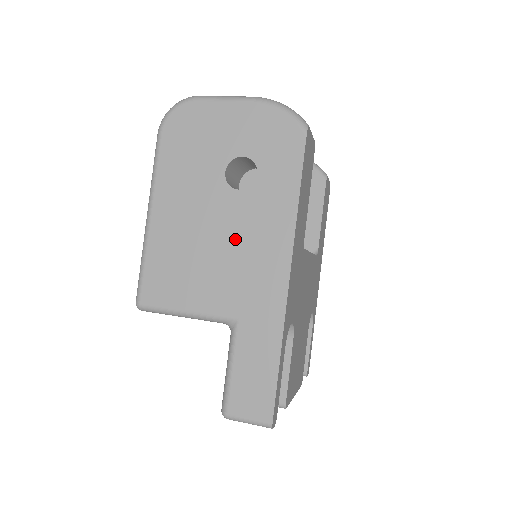
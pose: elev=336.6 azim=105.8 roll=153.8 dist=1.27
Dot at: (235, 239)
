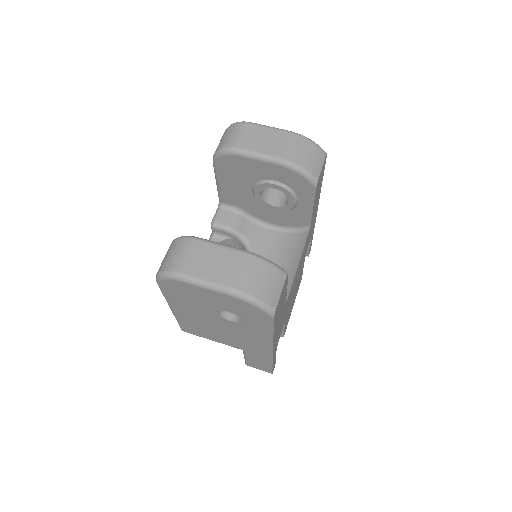
Dot at: (234, 333)
